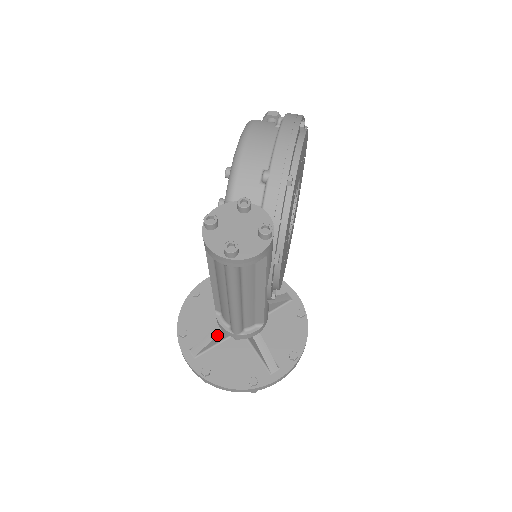
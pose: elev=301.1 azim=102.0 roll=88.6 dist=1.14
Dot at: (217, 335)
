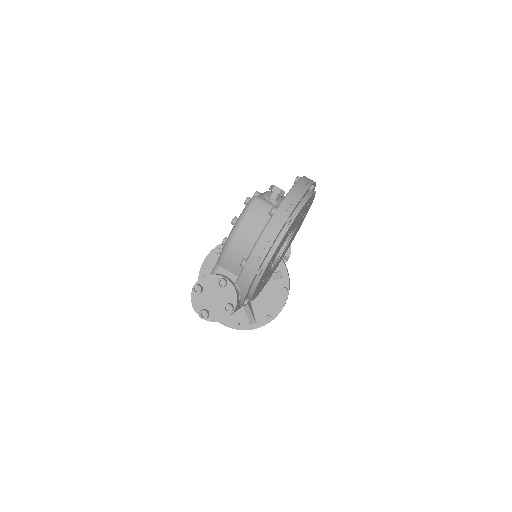
Dot at: occluded
